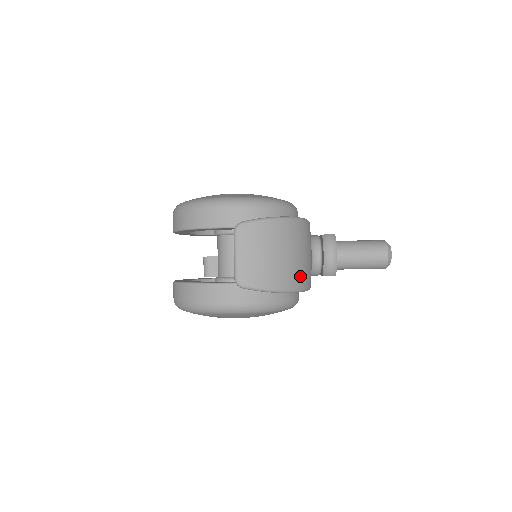
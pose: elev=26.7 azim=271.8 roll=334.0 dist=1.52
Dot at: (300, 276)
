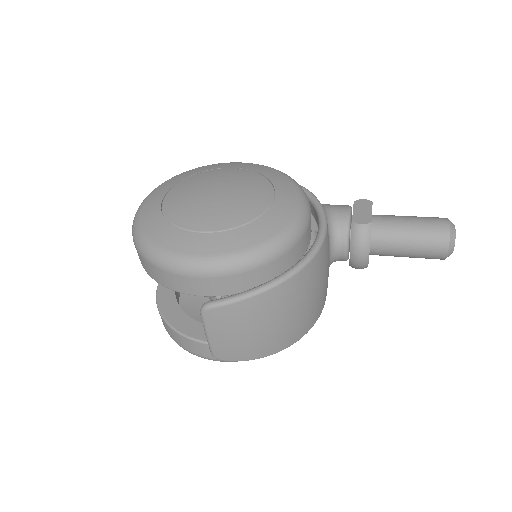
Dot at: (301, 327)
